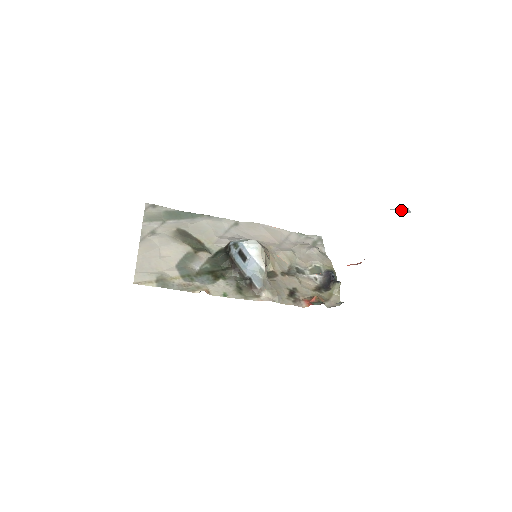
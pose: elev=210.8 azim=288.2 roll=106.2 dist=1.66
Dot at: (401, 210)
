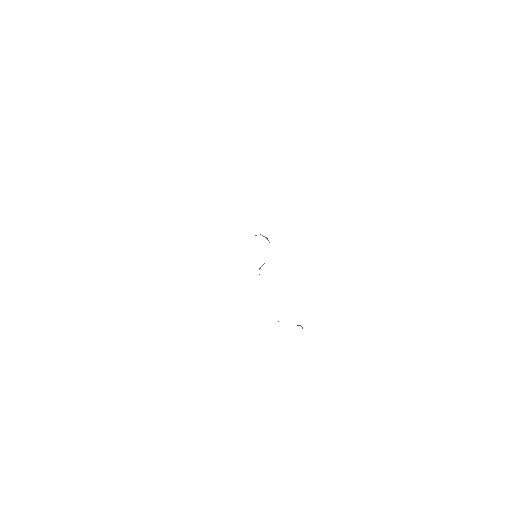
Dot at: occluded
